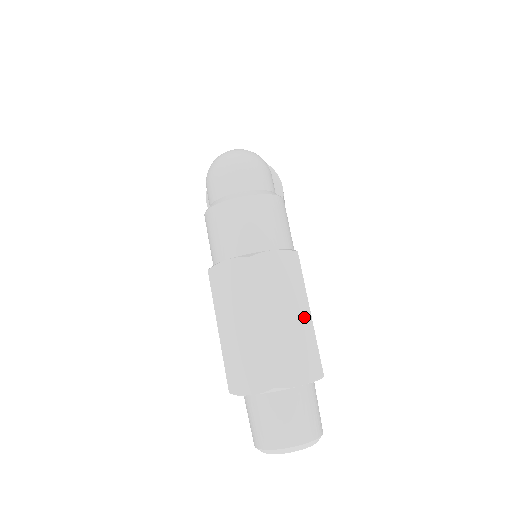
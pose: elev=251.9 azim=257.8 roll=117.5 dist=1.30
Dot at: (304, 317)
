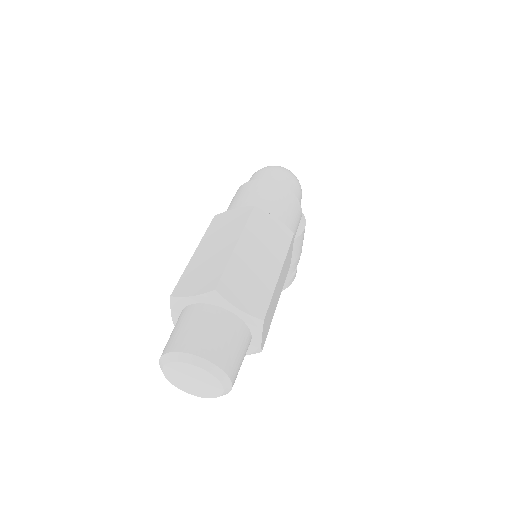
Dot at: (273, 271)
